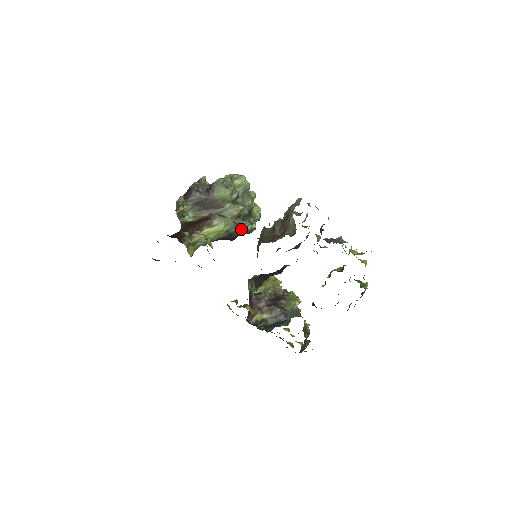
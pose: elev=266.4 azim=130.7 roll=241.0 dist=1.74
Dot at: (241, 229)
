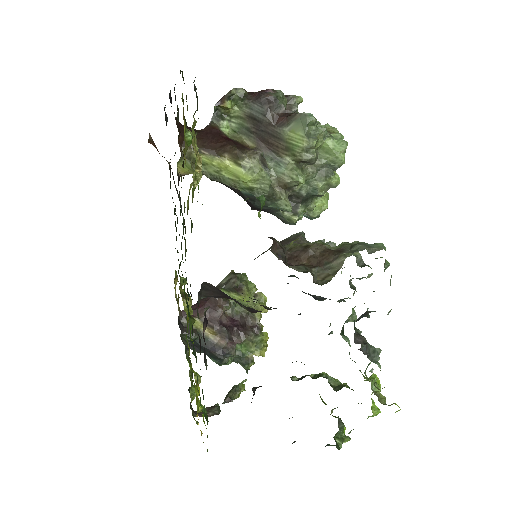
Dot at: (273, 205)
